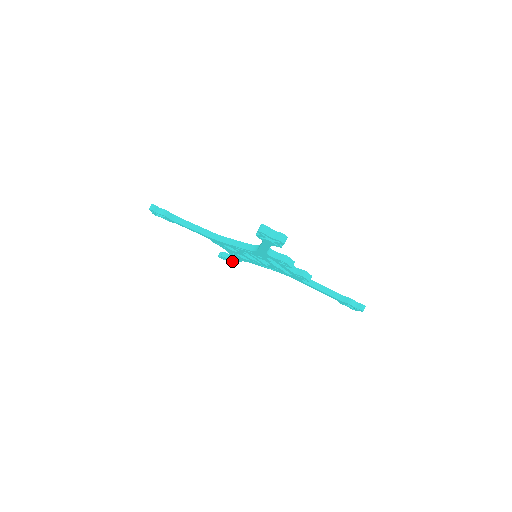
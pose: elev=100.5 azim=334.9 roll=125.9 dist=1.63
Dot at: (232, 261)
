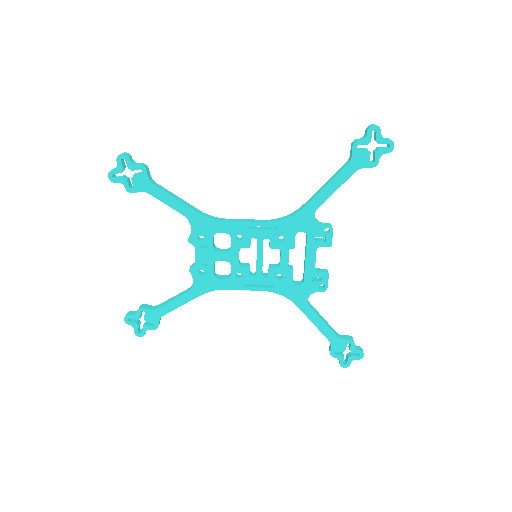
Dot at: (157, 317)
